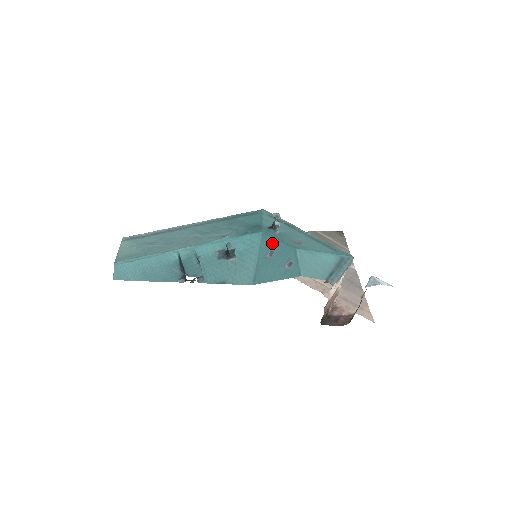
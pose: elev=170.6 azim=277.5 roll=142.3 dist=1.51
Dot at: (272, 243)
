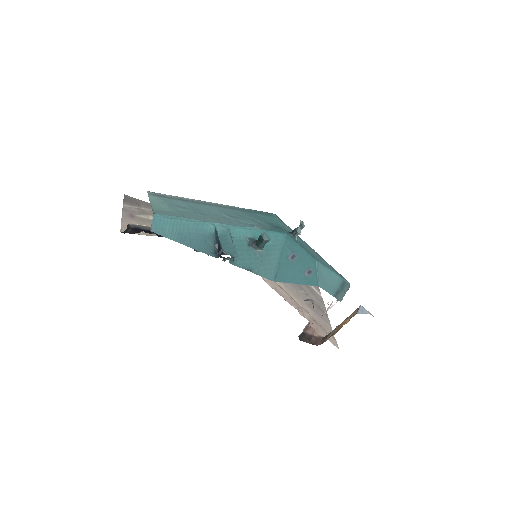
Dot at: (294, 247)
